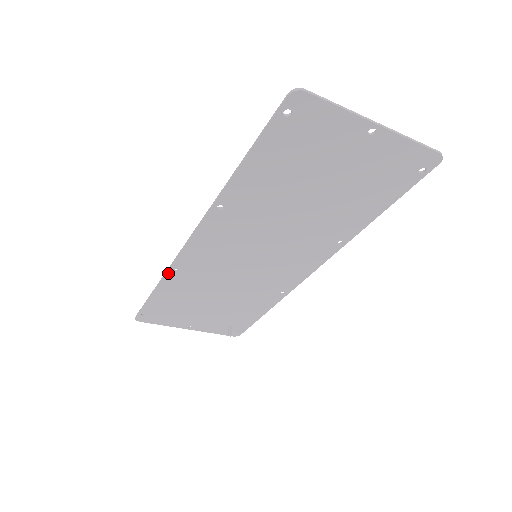
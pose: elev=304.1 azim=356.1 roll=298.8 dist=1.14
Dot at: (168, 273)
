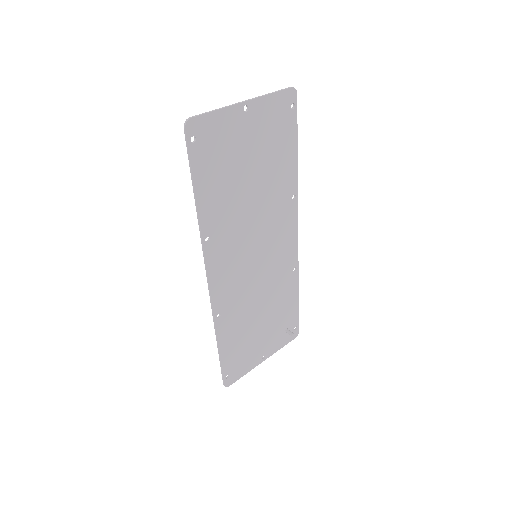
Dot at: (216, 323)
